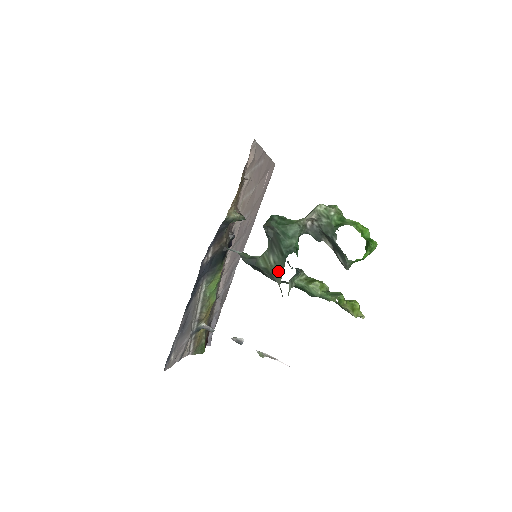
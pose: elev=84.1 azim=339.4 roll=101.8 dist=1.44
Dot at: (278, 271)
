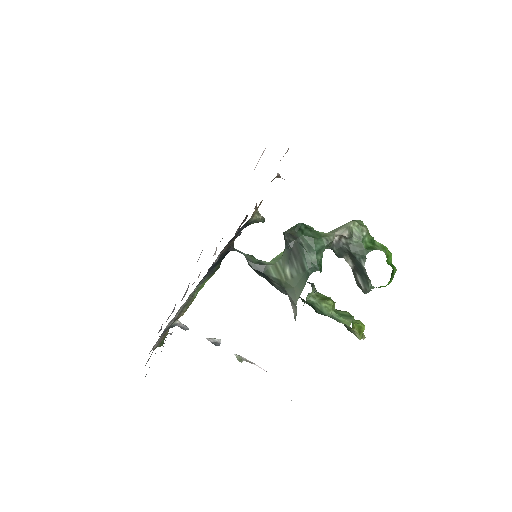
Dot at: (296, 287)
